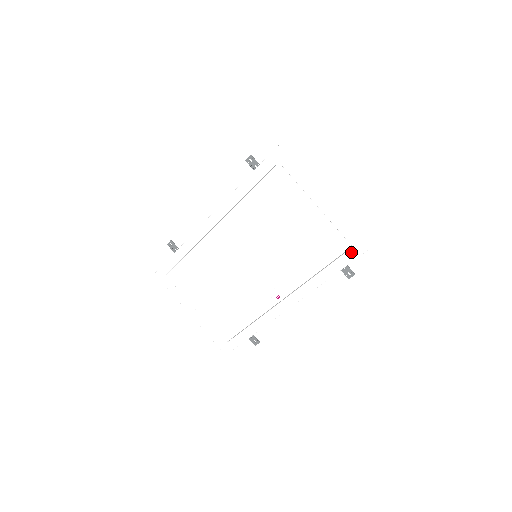
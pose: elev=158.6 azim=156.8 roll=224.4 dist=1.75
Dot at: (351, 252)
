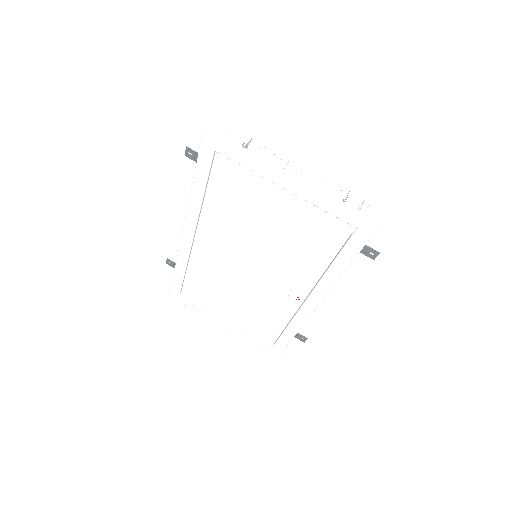
Dot at: (357, 235)
